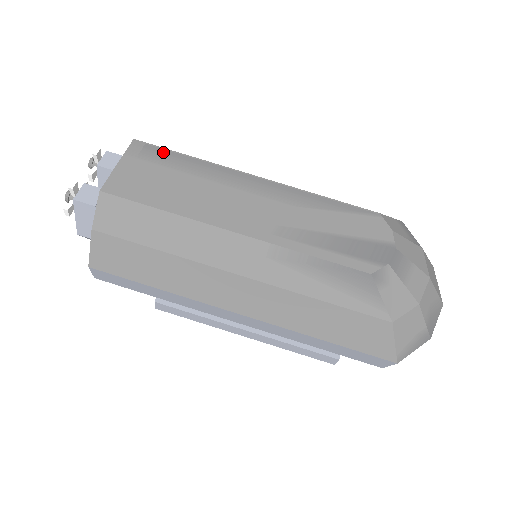
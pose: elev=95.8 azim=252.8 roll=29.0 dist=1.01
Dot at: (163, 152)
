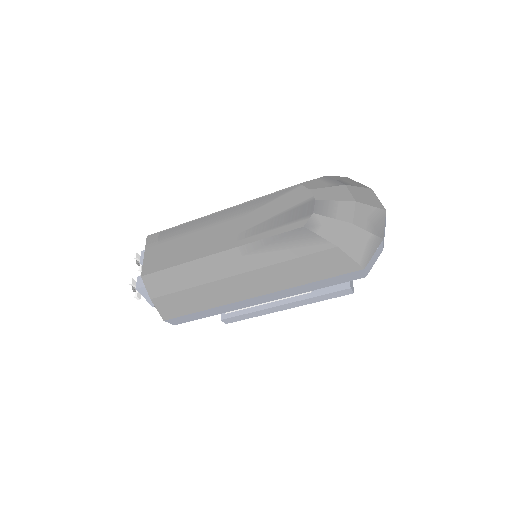
Dot at: (164, 233)
